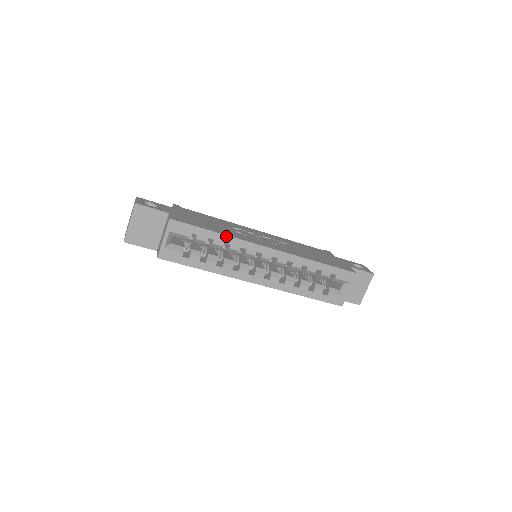
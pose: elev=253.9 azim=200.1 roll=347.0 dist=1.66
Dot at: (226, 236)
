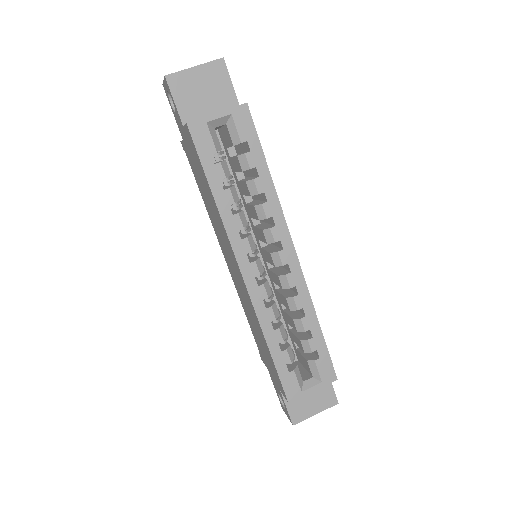
Dot at: (273, 188)
